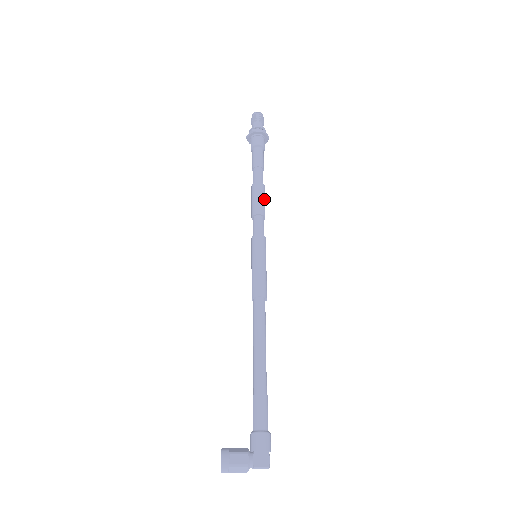
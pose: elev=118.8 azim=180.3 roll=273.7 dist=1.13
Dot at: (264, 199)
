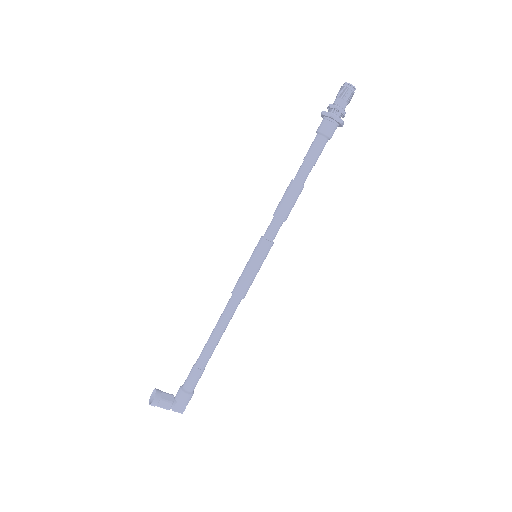
Dot at: occluded
